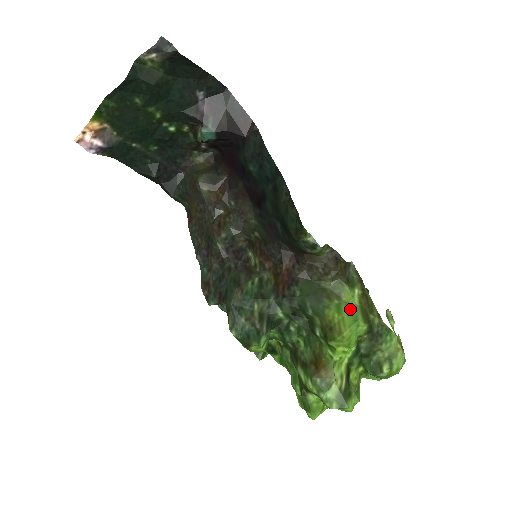
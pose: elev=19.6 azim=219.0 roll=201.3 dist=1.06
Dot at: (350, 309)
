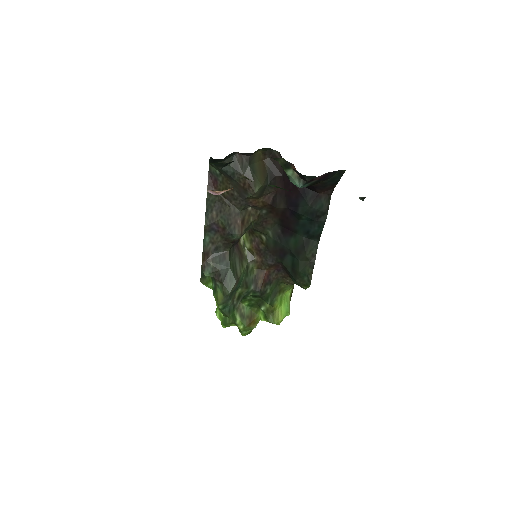
Dot at: (286, 302)
